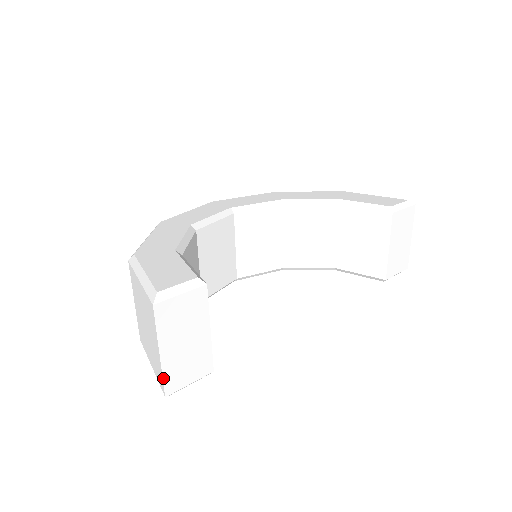
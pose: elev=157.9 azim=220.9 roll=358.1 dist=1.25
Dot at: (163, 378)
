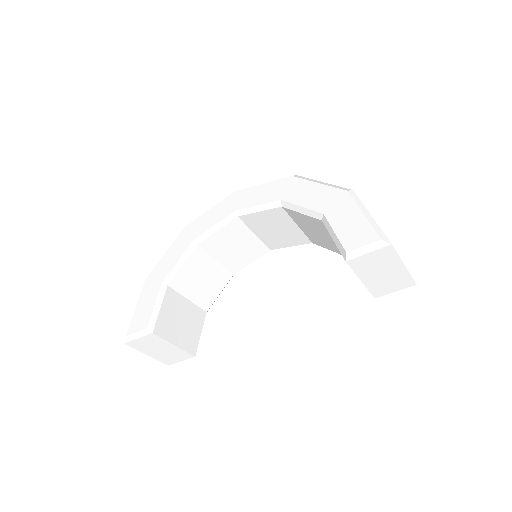
Dot at: occluded
